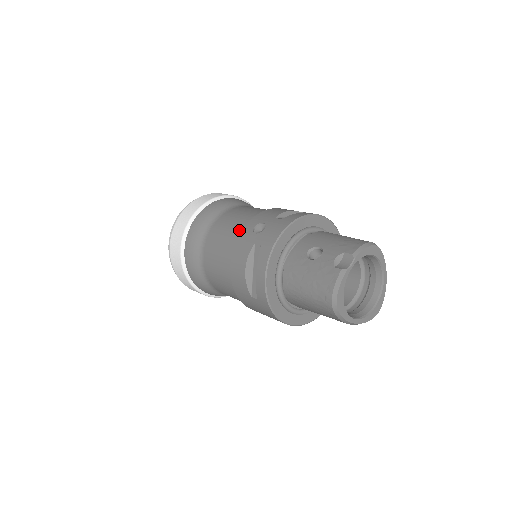
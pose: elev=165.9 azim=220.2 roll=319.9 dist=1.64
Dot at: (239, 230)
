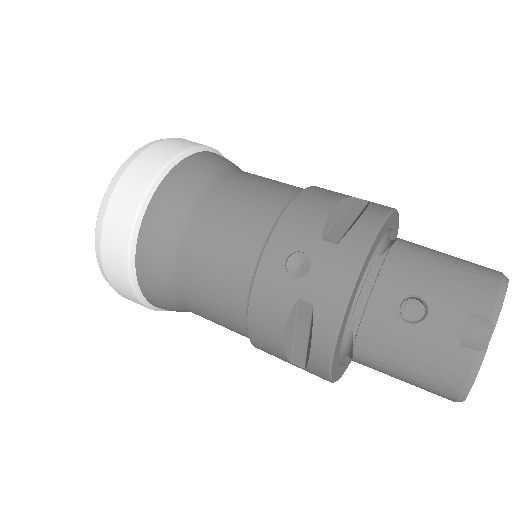
Dot at: (249, 258)
